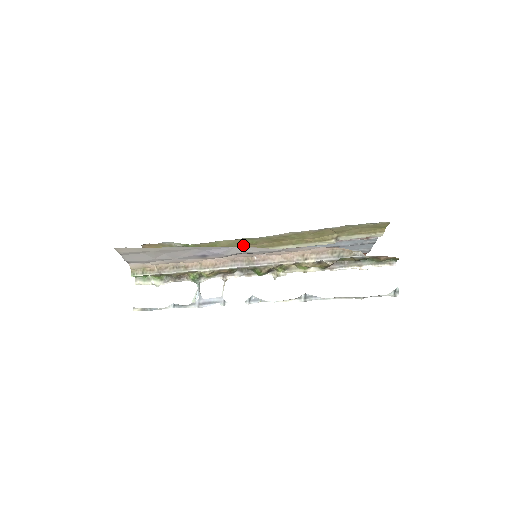
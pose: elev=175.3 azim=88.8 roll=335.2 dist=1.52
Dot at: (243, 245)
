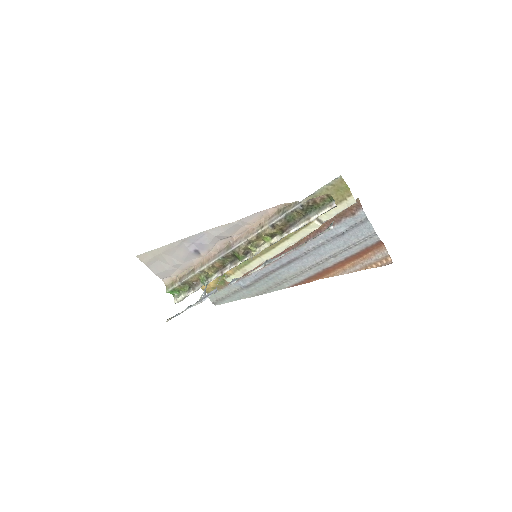
Dot at: occluded
